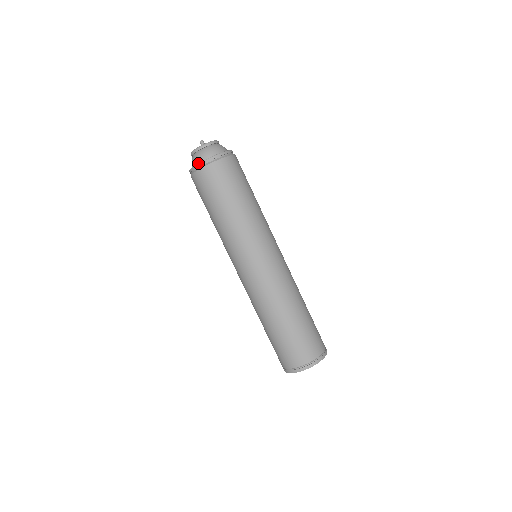
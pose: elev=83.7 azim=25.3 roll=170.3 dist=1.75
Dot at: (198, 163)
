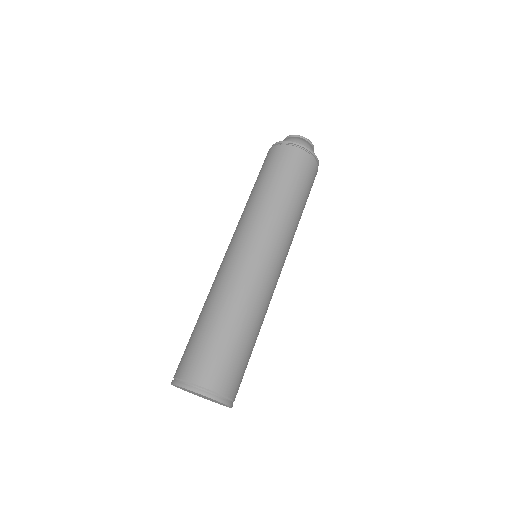
Dot at: (299, 143)
